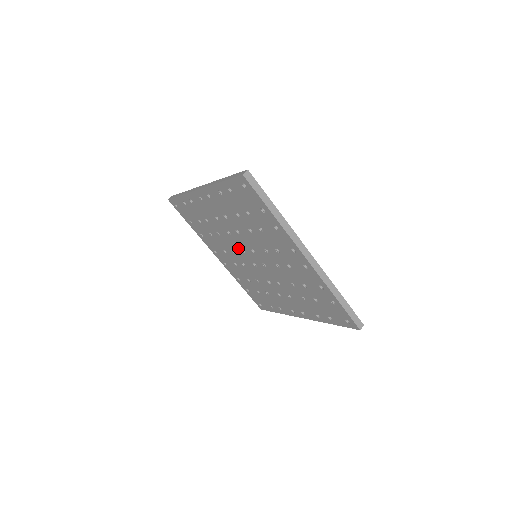
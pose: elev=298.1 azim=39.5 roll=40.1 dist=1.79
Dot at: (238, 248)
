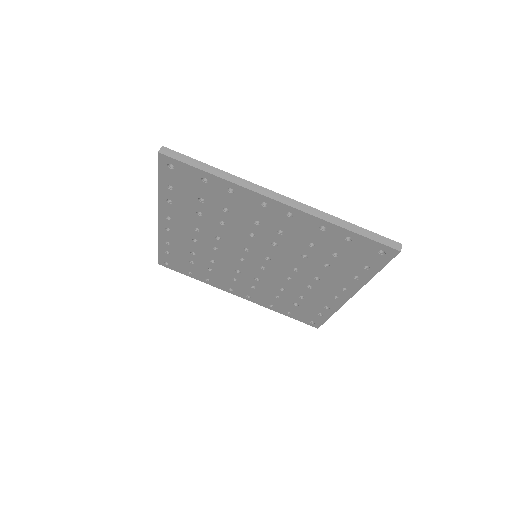
Dot at: (236, 261)
